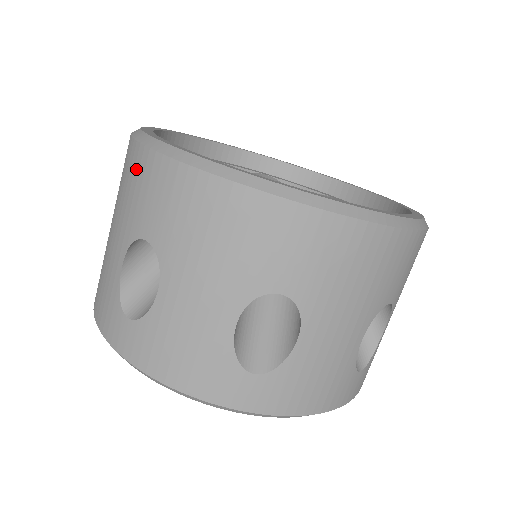
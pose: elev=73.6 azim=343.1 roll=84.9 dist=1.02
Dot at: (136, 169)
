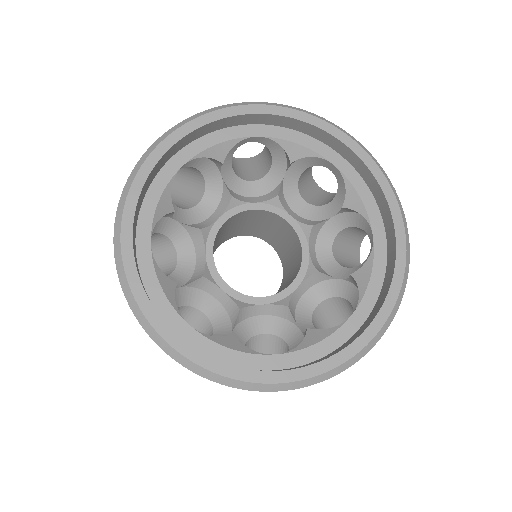
Dot at: occluded
